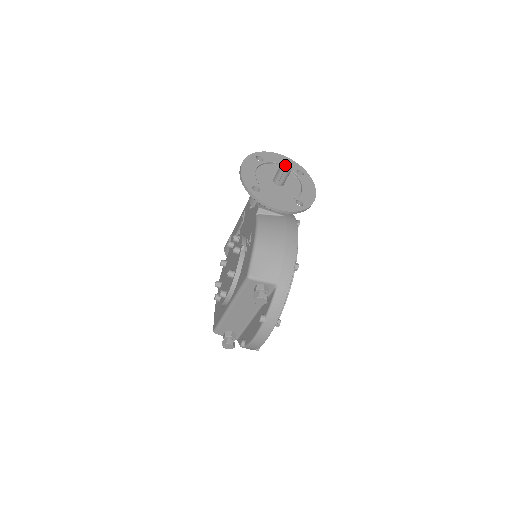
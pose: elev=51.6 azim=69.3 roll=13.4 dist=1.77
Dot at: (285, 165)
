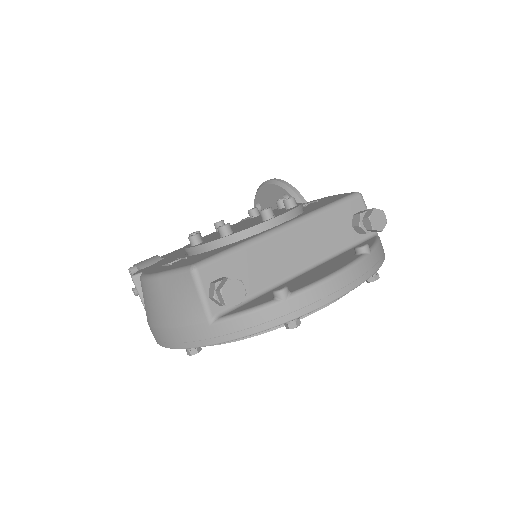
Dot at: occluded
